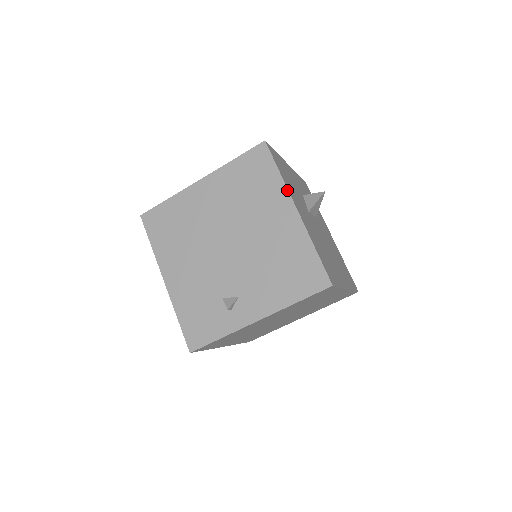
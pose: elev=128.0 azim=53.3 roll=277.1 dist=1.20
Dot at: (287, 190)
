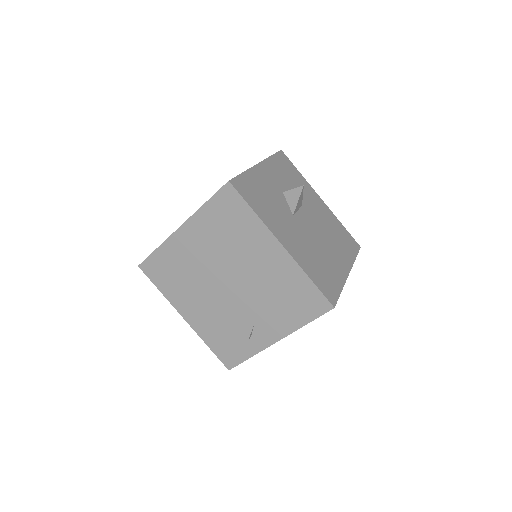
Dot at: (267, 228)
